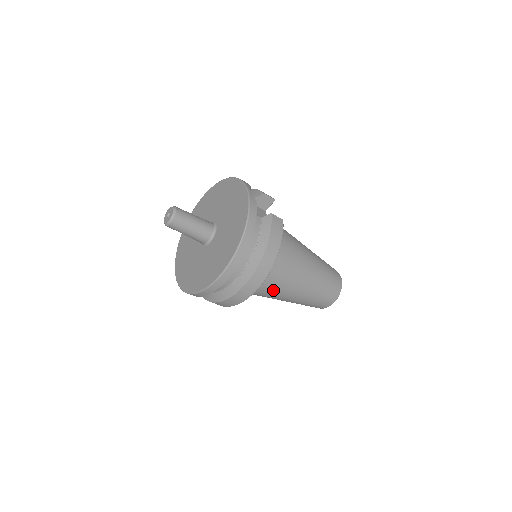
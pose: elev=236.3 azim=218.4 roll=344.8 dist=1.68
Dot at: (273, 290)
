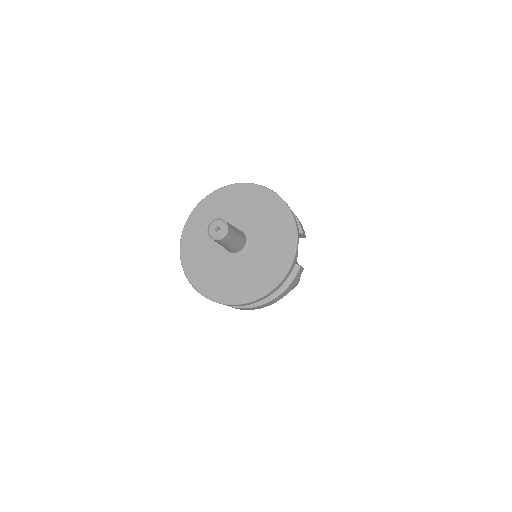
Dot at: occluded
